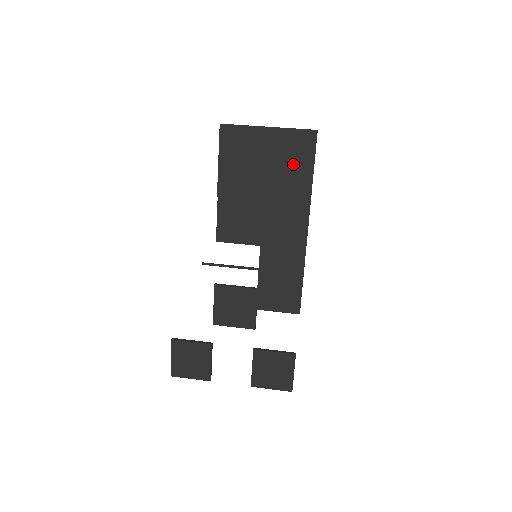
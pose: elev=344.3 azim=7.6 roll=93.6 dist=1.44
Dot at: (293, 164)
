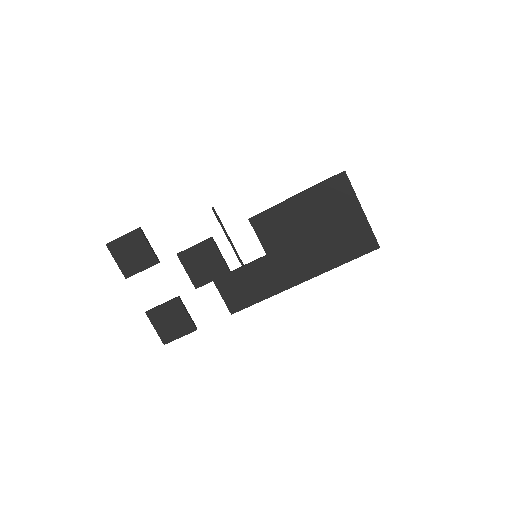
Dot at: (345, 244)
